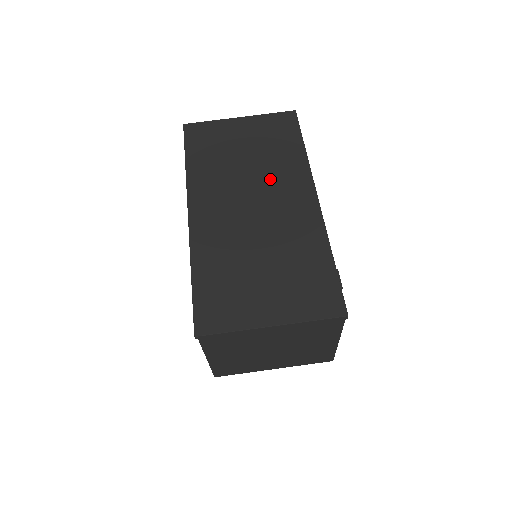
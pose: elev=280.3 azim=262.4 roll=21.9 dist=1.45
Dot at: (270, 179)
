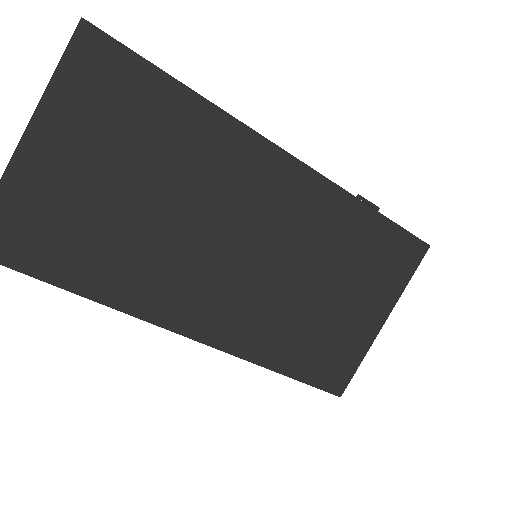
Dot at: (213, 194)
